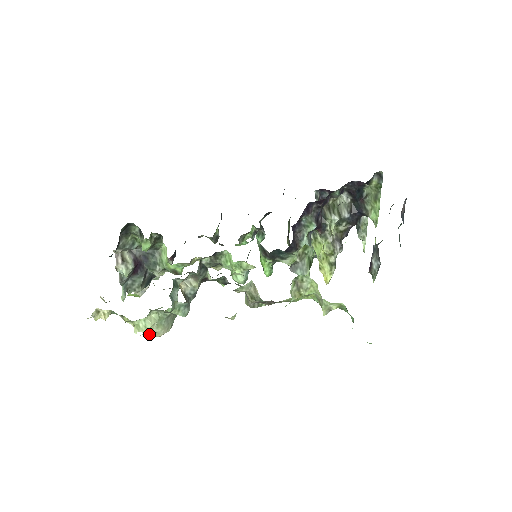
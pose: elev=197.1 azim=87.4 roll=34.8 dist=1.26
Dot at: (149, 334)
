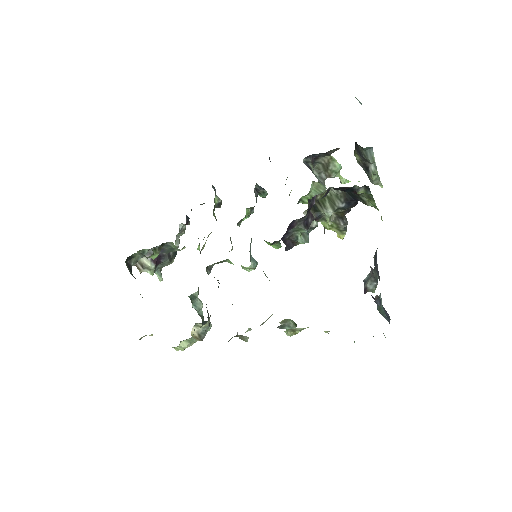
Dot at: occluded
